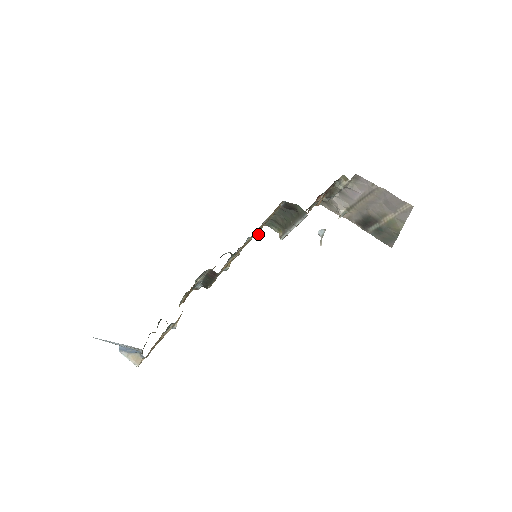
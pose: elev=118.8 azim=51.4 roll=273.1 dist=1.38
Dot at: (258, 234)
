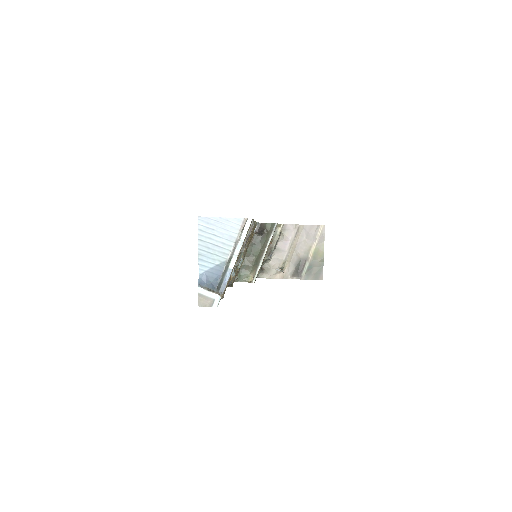
Dot at: (237, 278)
